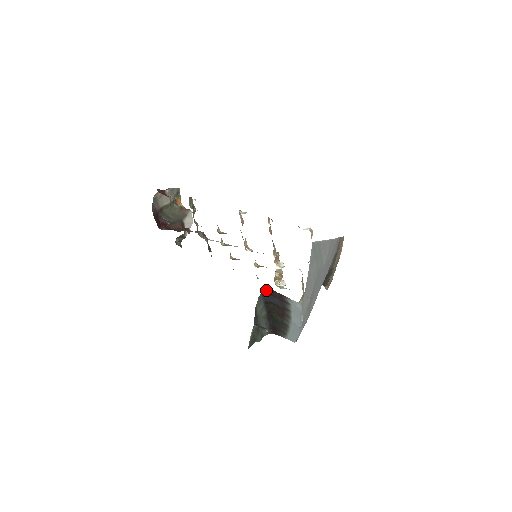
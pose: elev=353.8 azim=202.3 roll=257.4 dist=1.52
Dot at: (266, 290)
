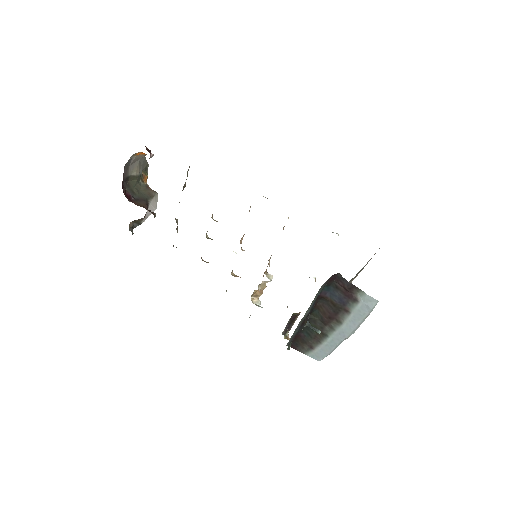
Dot at: (332, 278)
